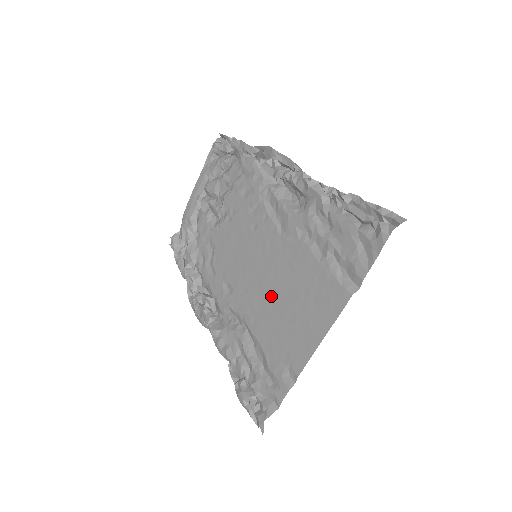
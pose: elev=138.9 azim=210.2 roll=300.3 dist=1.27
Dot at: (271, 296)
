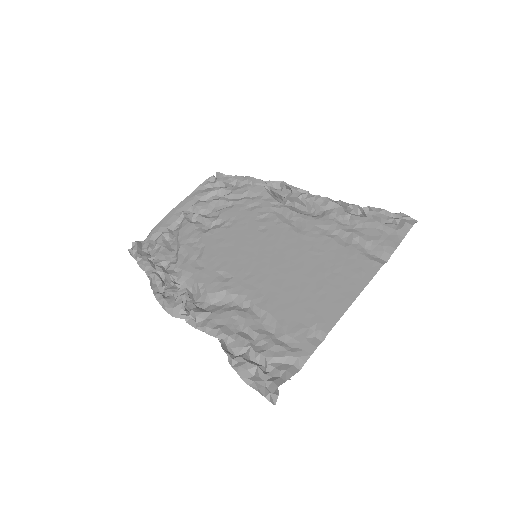
Dot at: (287, 275)
